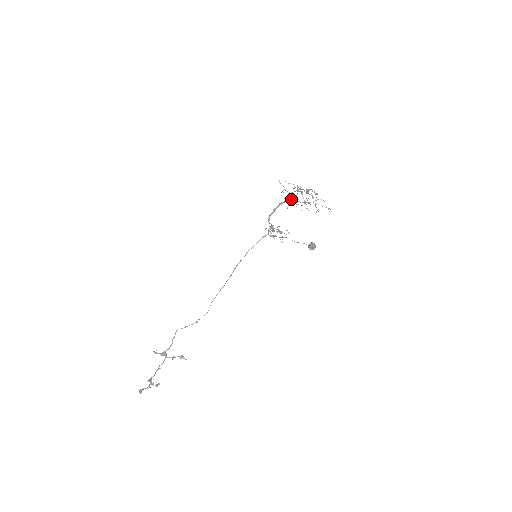
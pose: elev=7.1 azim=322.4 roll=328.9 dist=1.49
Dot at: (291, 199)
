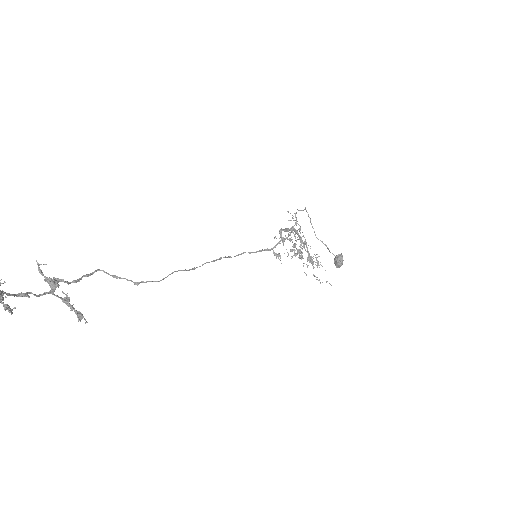
Dot at: occluded
